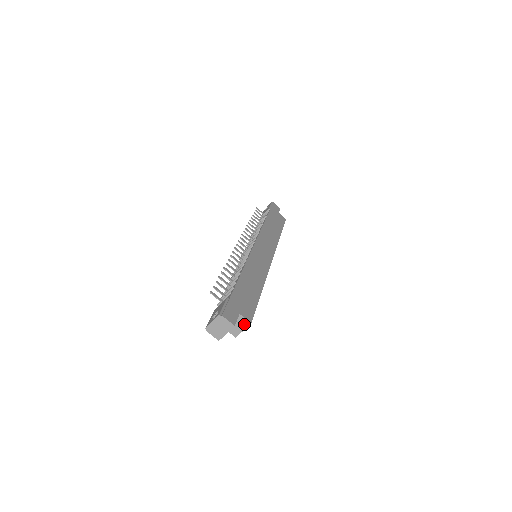
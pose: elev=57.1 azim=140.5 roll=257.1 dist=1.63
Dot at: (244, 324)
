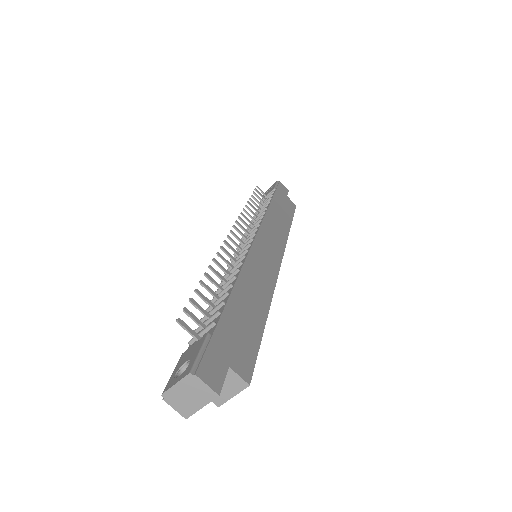
Dot at: (236, 385)
